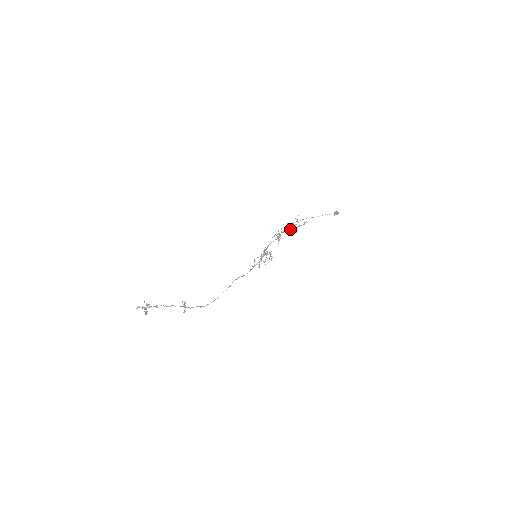
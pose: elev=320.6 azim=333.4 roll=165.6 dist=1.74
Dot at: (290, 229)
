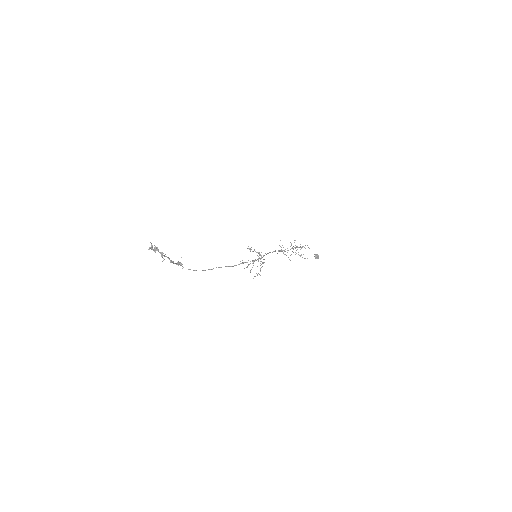
Dot at: occluded
